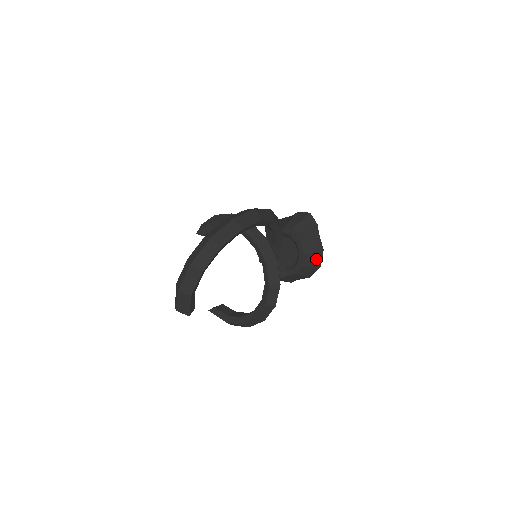
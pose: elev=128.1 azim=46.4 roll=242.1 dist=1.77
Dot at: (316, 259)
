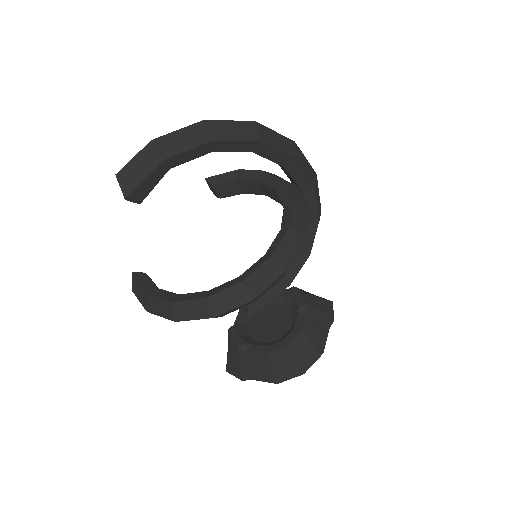
Dot at: (307, 356)
